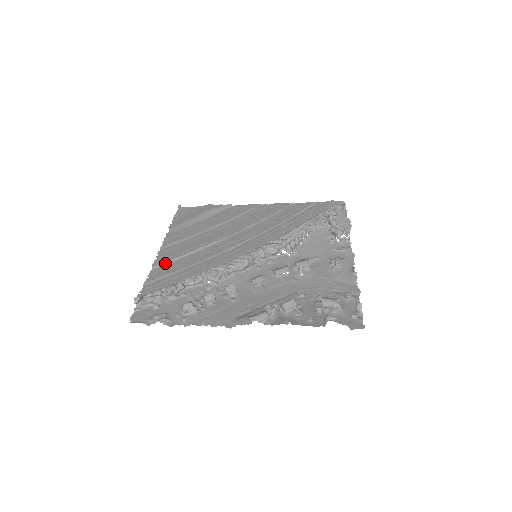
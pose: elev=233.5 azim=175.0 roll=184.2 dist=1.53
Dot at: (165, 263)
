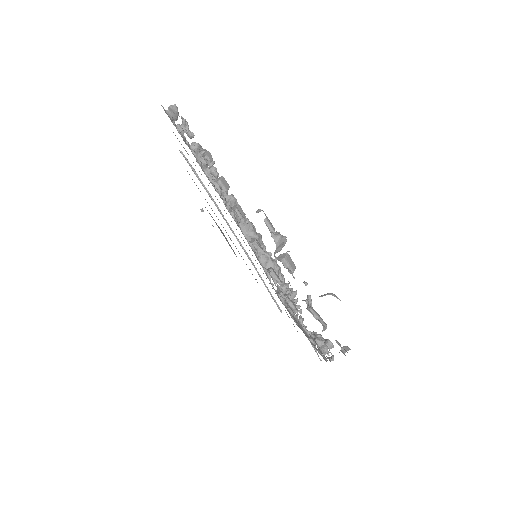
Dot at: (190, 166)
